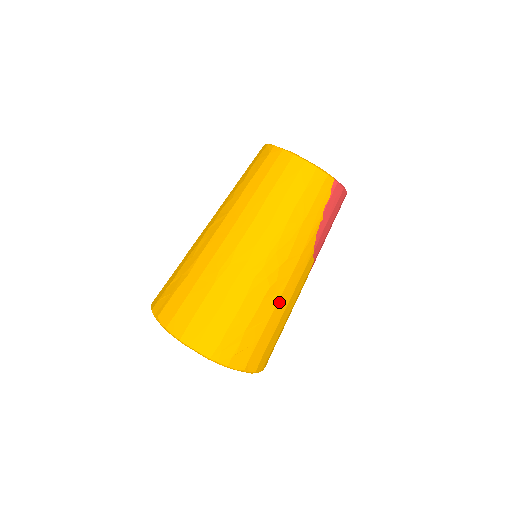
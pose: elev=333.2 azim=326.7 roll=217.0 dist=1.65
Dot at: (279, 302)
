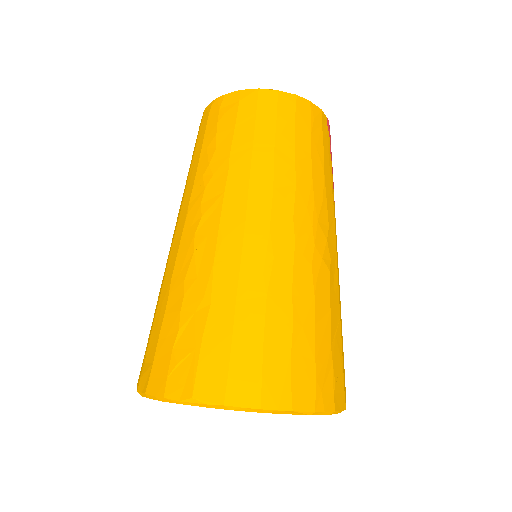
Dot at: (338, 291)
